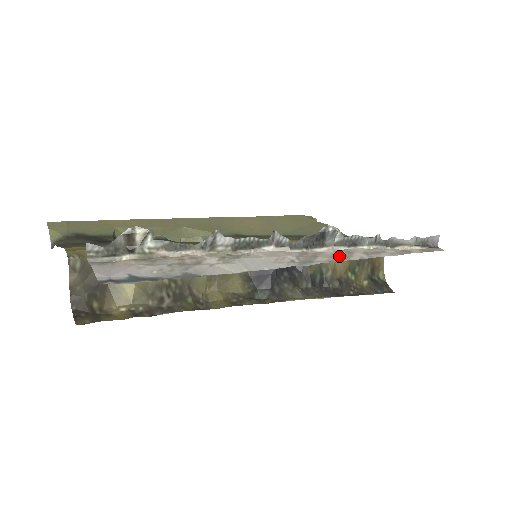
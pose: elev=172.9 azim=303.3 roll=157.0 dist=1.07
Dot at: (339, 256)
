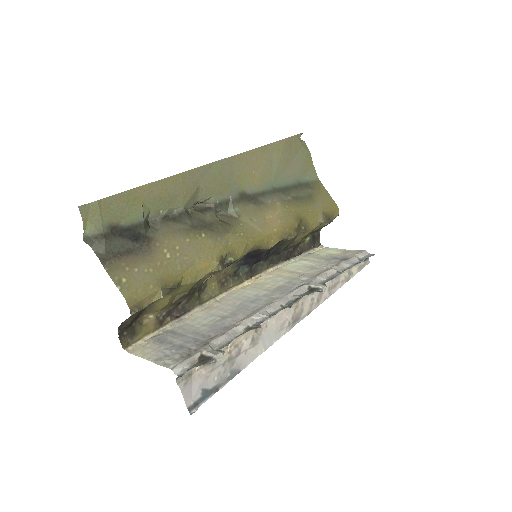
Dot at: (314, 302)
